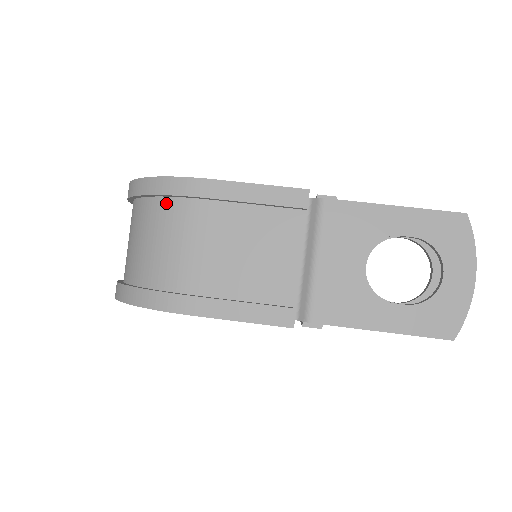
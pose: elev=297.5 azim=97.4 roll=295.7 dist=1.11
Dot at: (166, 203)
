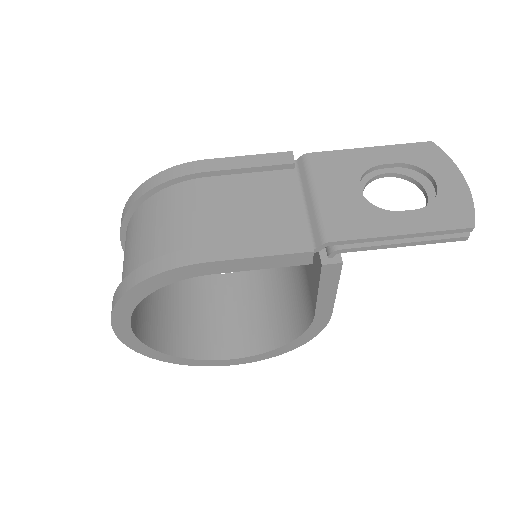
Dot at: (162, 194)
